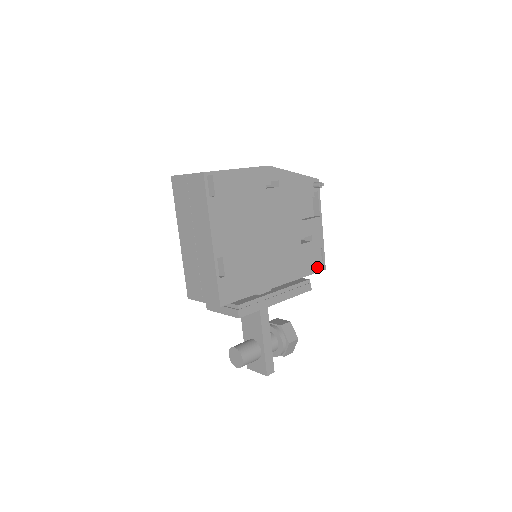
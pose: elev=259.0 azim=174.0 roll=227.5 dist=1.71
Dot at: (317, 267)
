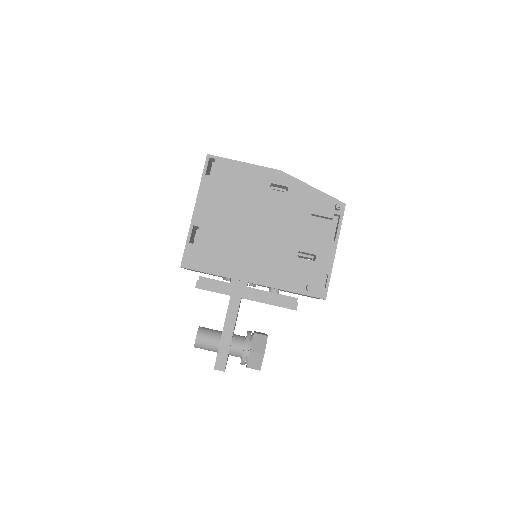
Dot at: (306, 286)
